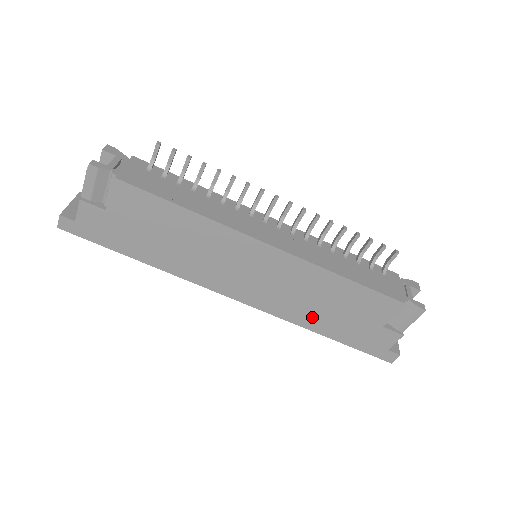
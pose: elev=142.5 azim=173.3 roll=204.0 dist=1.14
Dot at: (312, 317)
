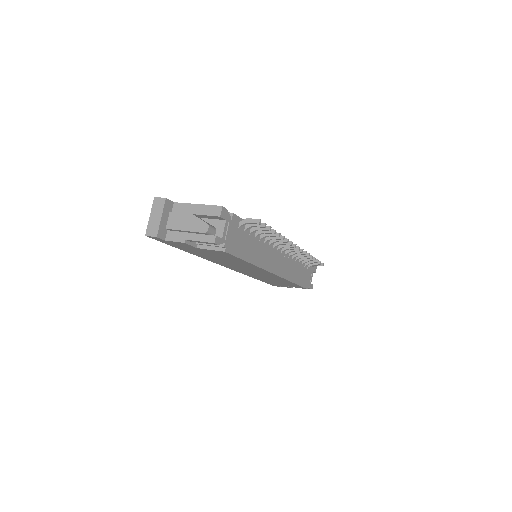
Dot at: occluded
